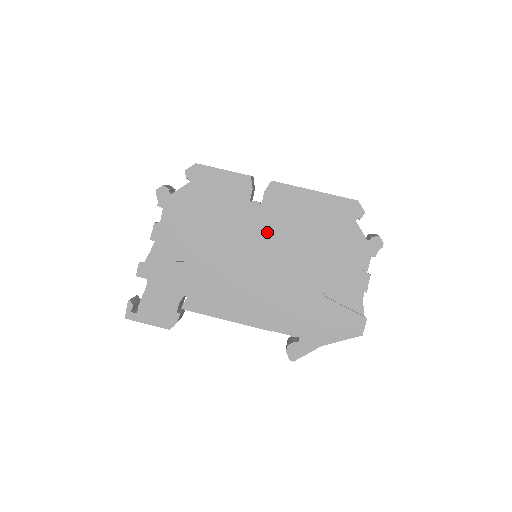
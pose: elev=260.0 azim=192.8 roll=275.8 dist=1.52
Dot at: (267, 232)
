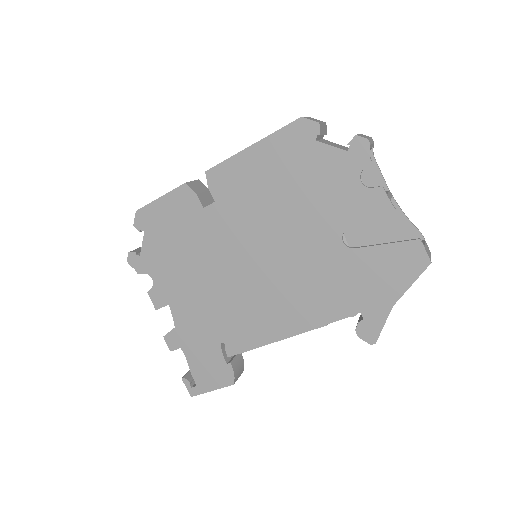
Dot at: (241, 225)
